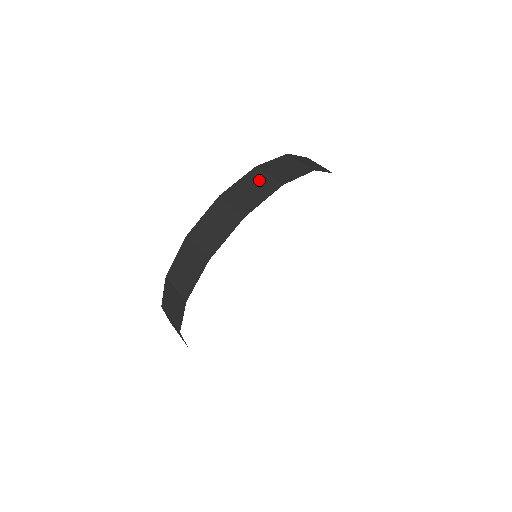
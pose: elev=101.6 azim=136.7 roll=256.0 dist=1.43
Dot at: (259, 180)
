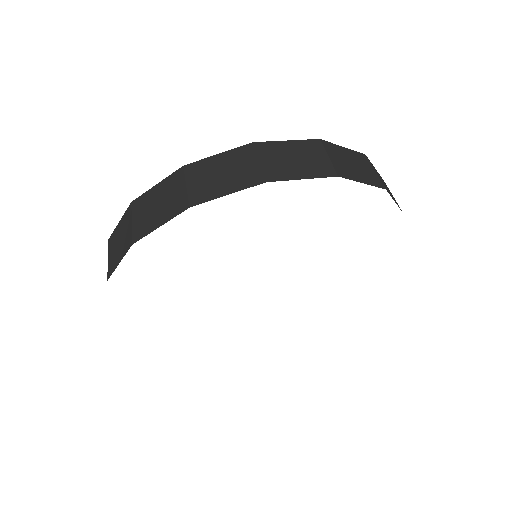
Dot at: (313, 154)
